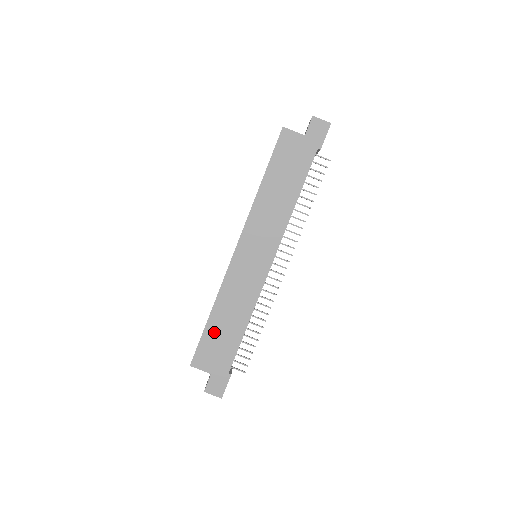
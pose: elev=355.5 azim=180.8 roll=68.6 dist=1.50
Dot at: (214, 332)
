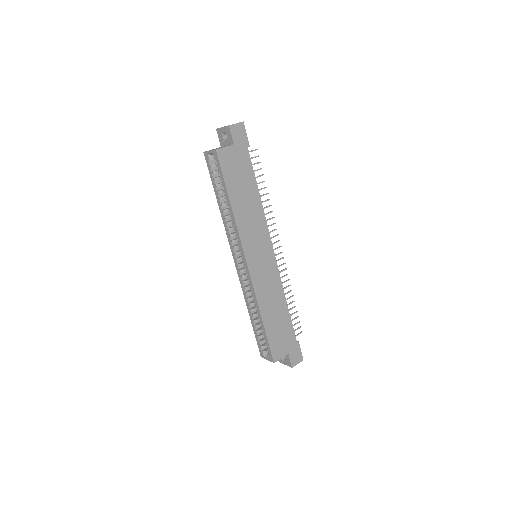
Dot at: (272, 328)
